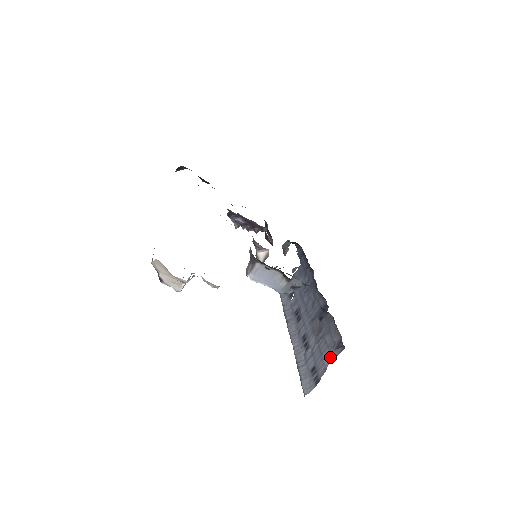
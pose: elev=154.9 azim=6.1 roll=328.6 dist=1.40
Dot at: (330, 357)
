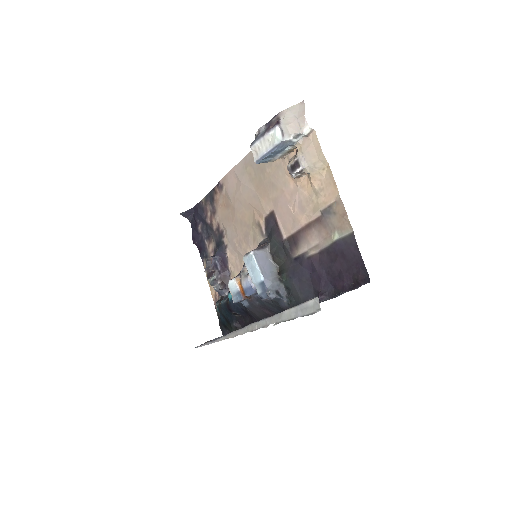
Dot at: (353, 283)
